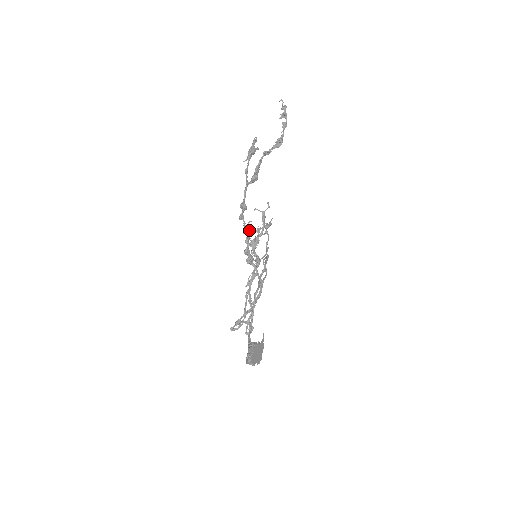
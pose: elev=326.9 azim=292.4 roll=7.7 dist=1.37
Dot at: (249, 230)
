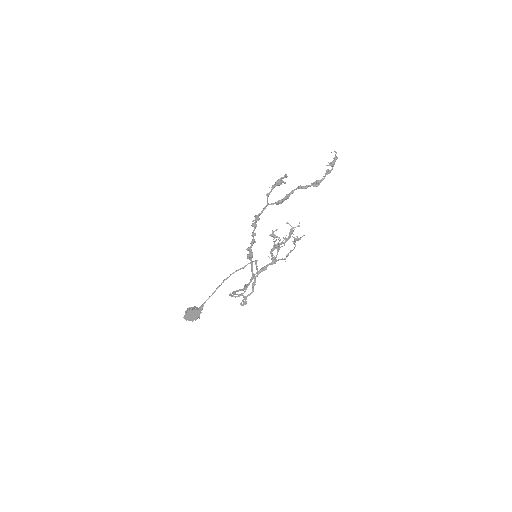
Dot at: (274, 235)
